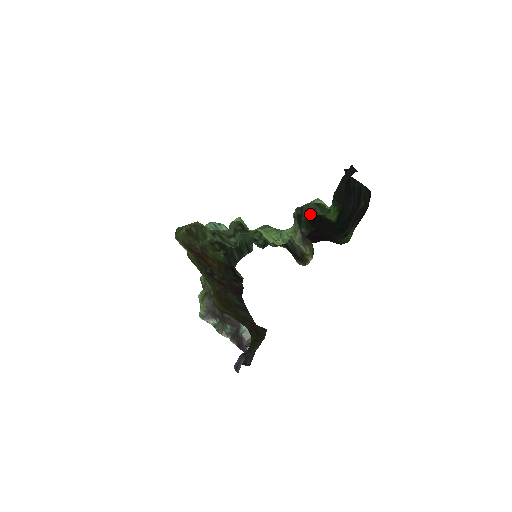
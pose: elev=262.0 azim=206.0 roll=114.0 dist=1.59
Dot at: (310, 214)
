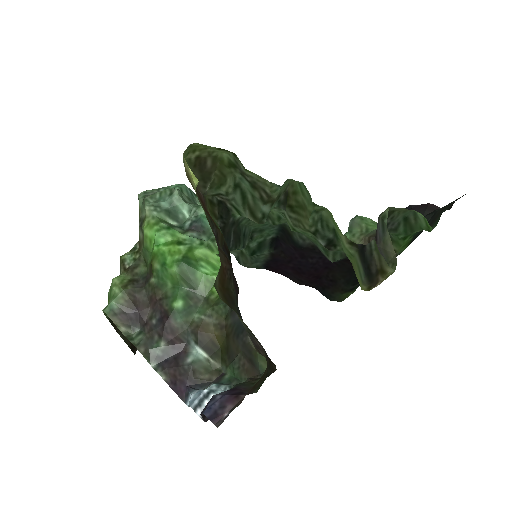
Dot at: (389, 227)
